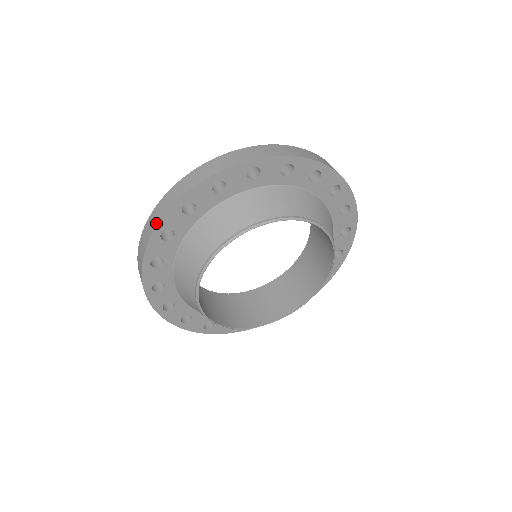
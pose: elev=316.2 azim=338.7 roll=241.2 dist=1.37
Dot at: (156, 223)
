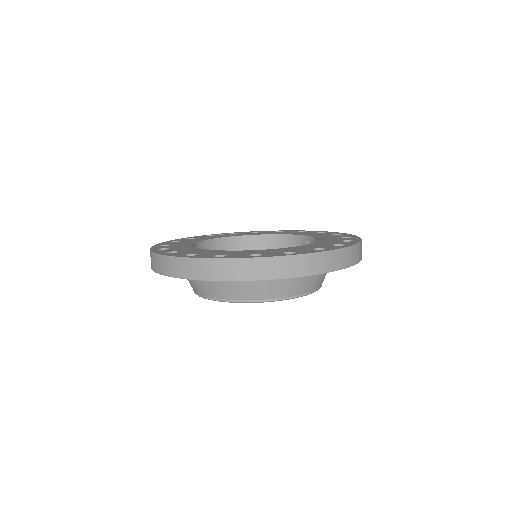
Dot at: (264, 277)
